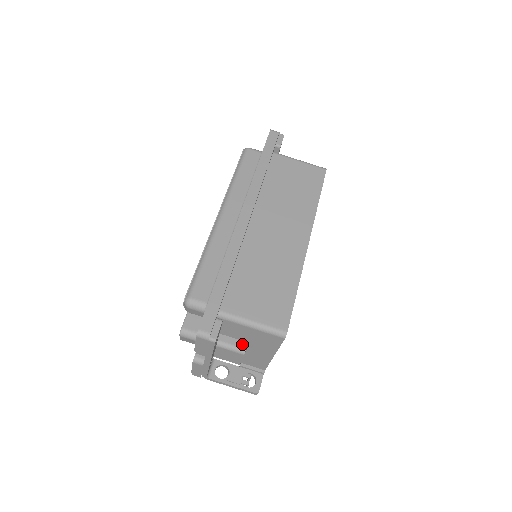
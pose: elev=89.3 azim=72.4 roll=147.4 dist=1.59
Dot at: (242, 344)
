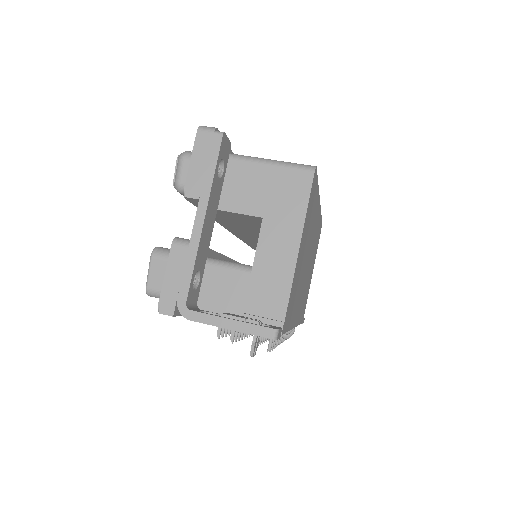
Dot at: (247, 265)
